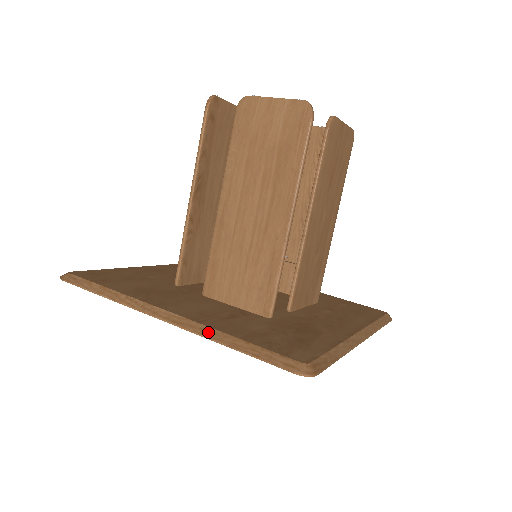
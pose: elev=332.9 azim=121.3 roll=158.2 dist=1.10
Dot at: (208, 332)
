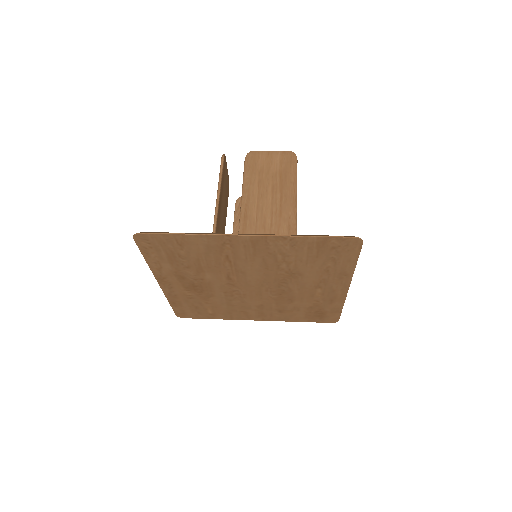
Dot at: (285, 235)
